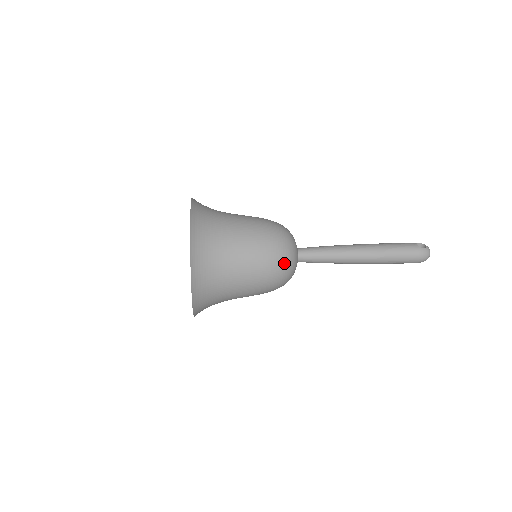
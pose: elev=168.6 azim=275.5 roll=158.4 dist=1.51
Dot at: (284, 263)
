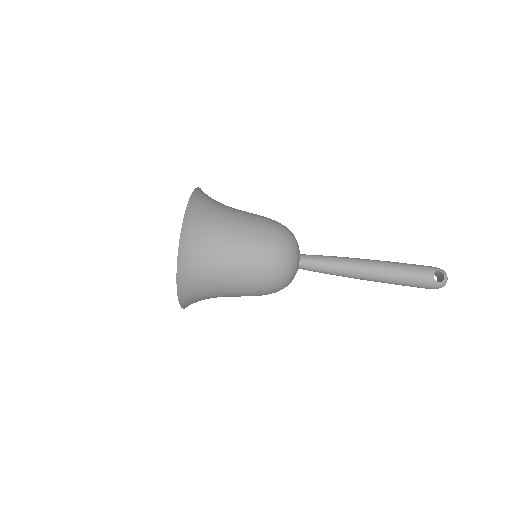
Dot at: (276, 288)
